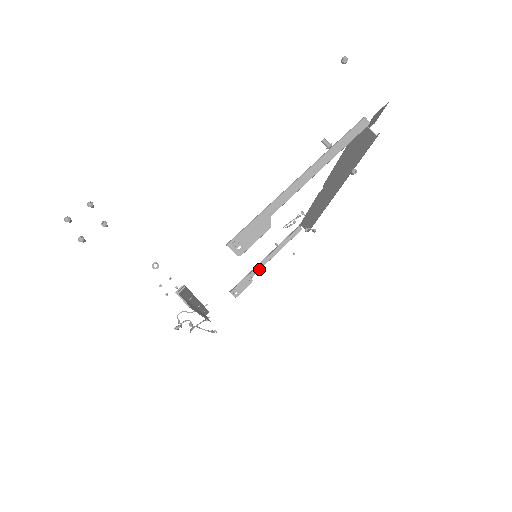
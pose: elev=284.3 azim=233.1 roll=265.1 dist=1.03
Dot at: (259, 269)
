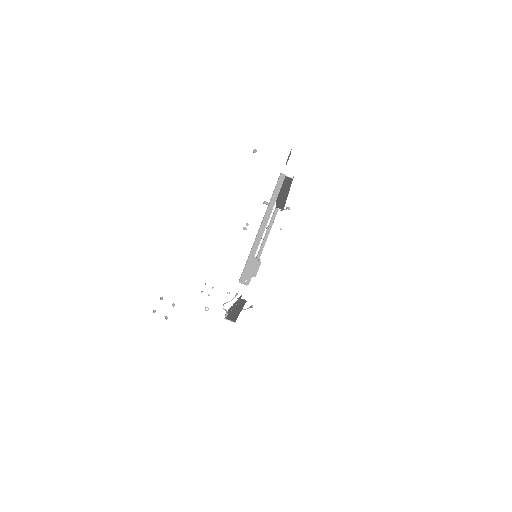
Dot at: occluded
